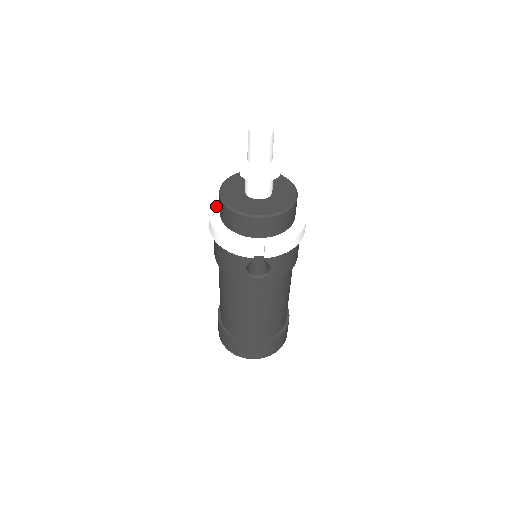
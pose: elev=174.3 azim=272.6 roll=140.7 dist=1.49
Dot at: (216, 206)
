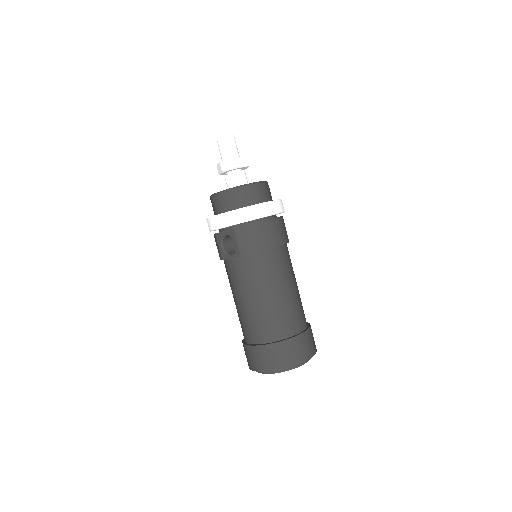
Dot at: occluded
